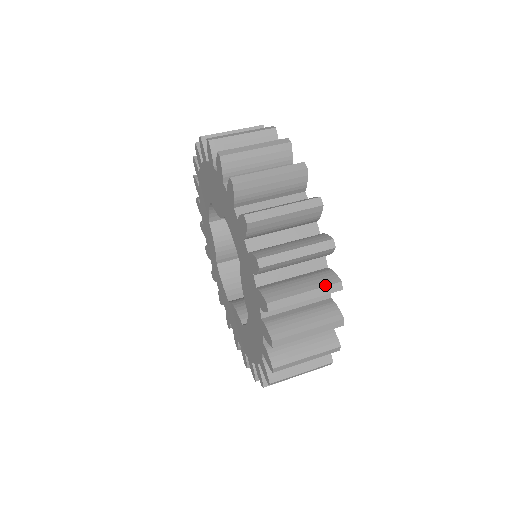
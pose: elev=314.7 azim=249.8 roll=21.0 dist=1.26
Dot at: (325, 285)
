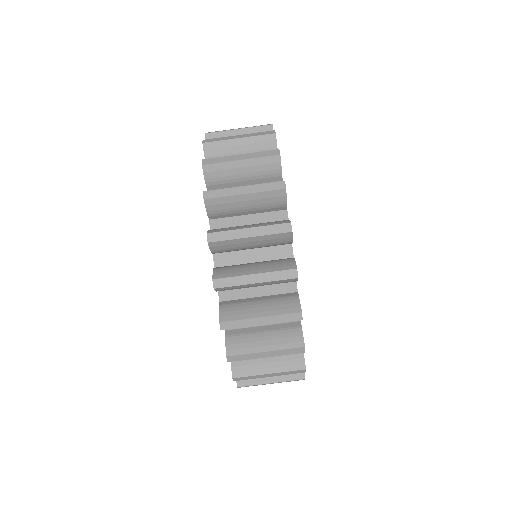
Dot at: occluded
